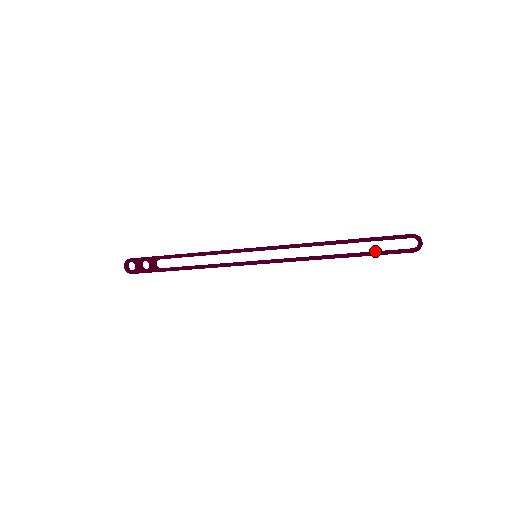
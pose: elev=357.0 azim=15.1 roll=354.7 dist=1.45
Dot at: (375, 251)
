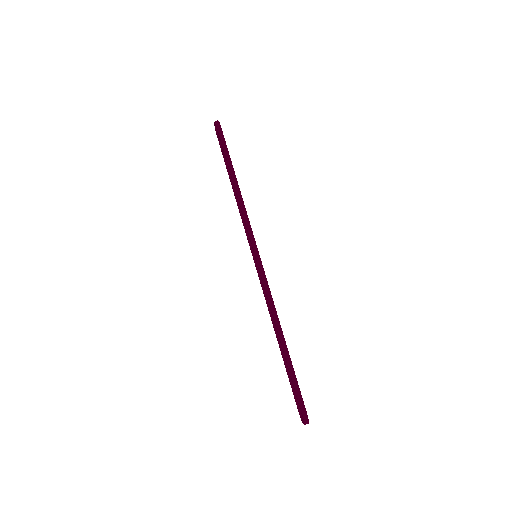
Dot at: (289, 377)
